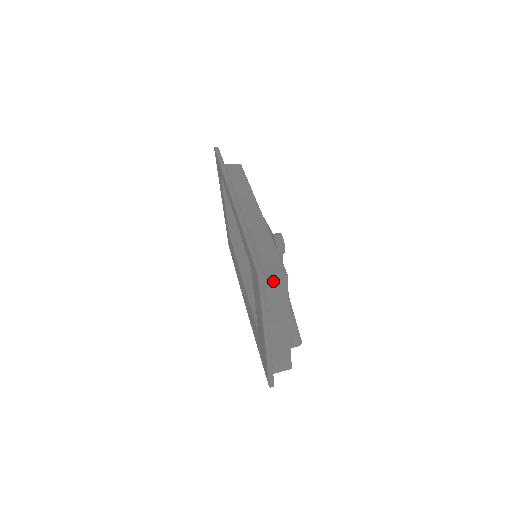
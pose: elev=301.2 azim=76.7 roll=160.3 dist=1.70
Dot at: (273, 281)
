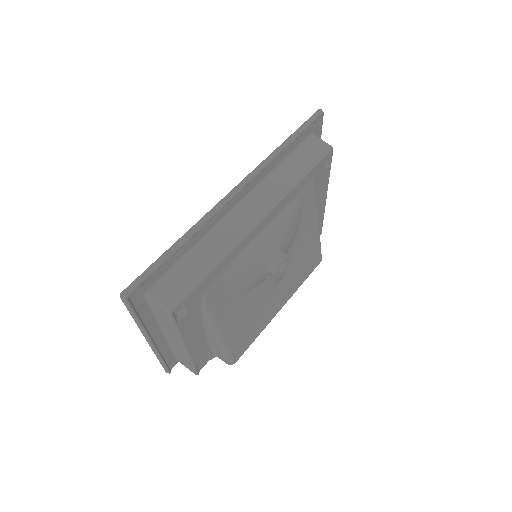
Dot at: (157, 306)
